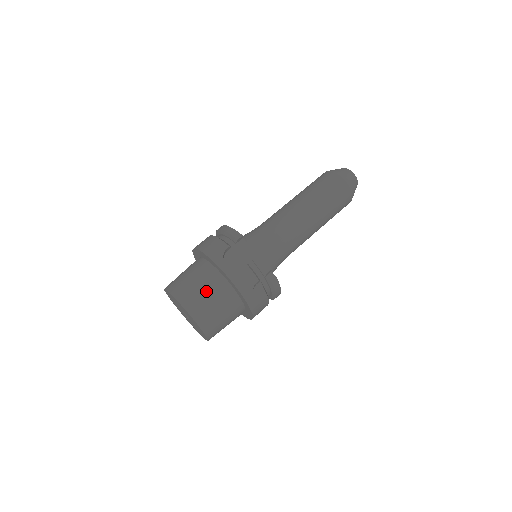
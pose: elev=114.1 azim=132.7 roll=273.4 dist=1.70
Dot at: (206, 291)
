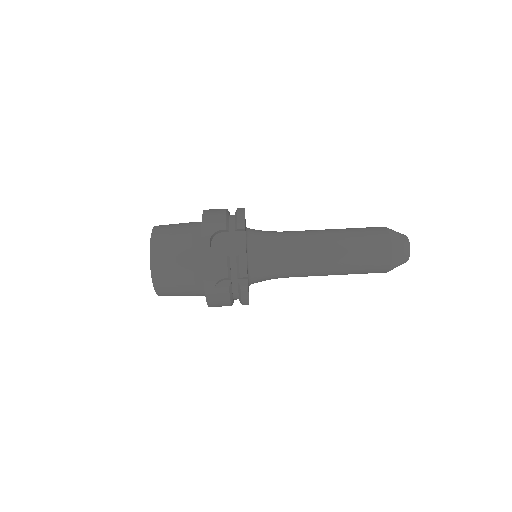
Dot at: (178, 253)
